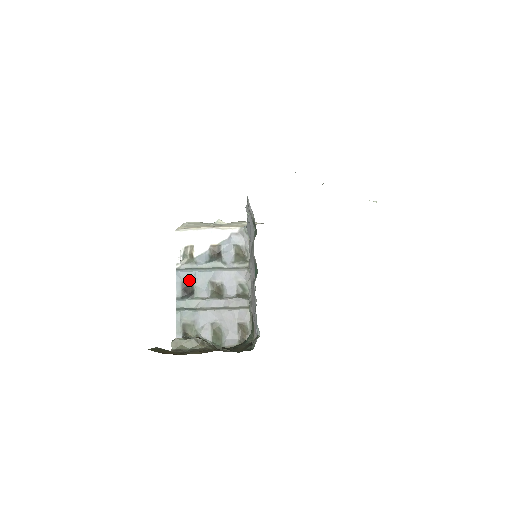
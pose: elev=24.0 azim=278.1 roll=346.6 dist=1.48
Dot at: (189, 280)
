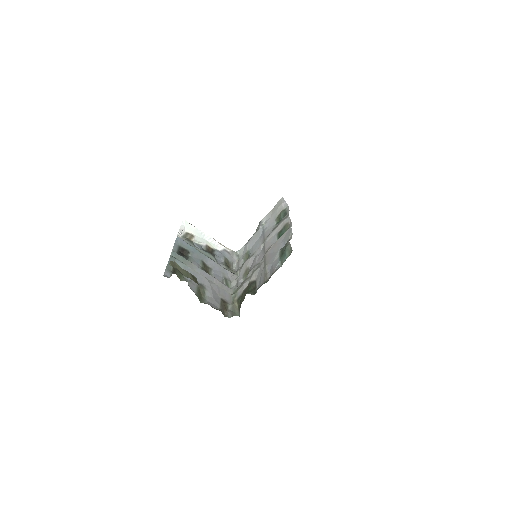
Dot at: (186, 249)
